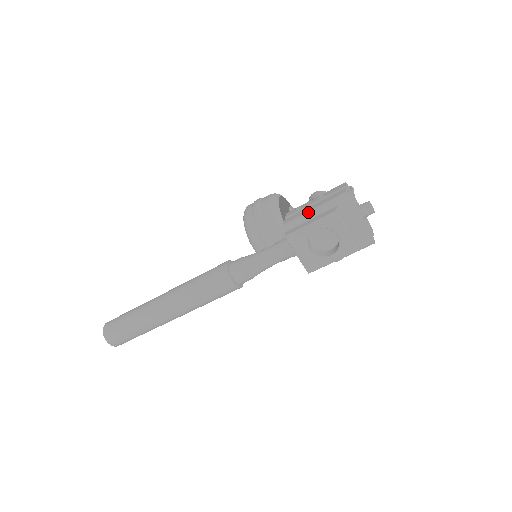
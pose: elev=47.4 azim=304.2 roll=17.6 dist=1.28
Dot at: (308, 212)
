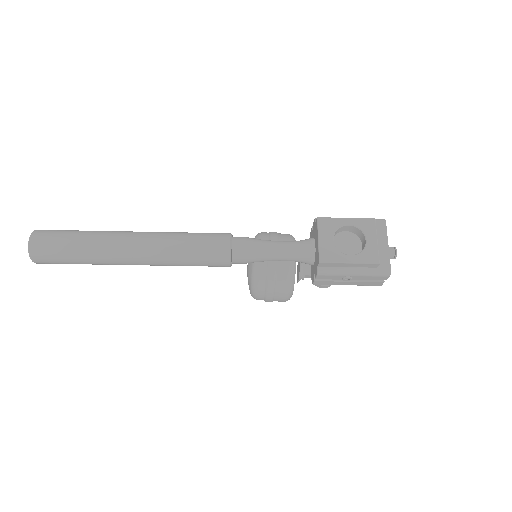
Dot at: occluded
